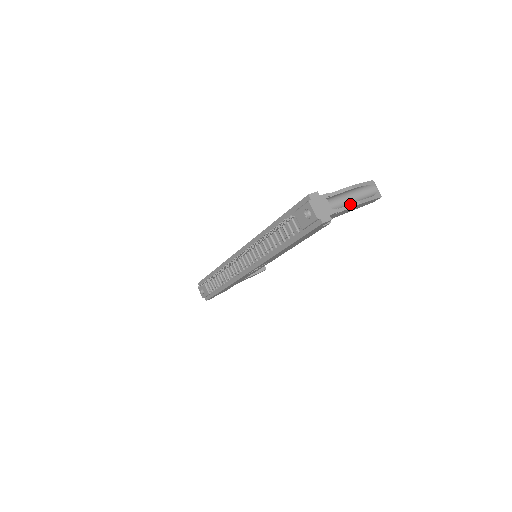
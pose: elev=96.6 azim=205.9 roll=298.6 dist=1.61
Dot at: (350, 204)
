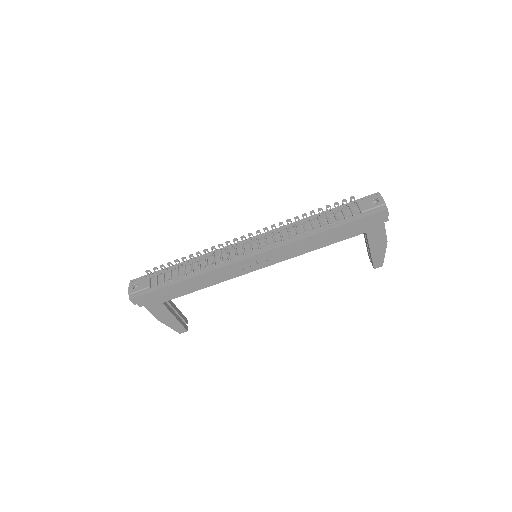
Dot at: (385, 233)
